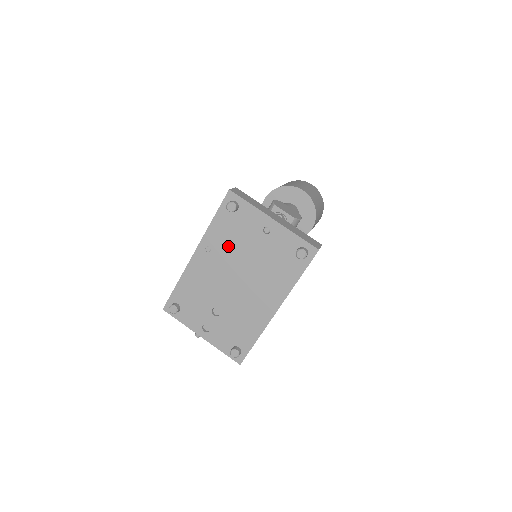
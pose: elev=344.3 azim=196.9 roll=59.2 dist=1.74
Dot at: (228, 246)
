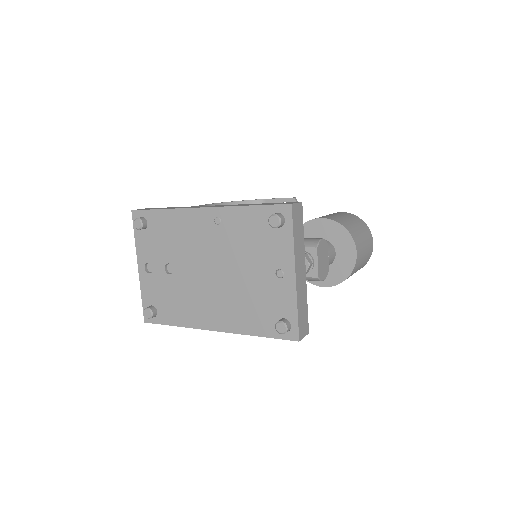
Dot at: (236, 241)
